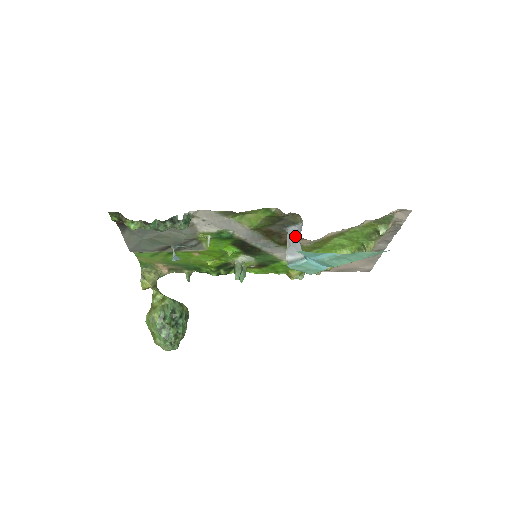
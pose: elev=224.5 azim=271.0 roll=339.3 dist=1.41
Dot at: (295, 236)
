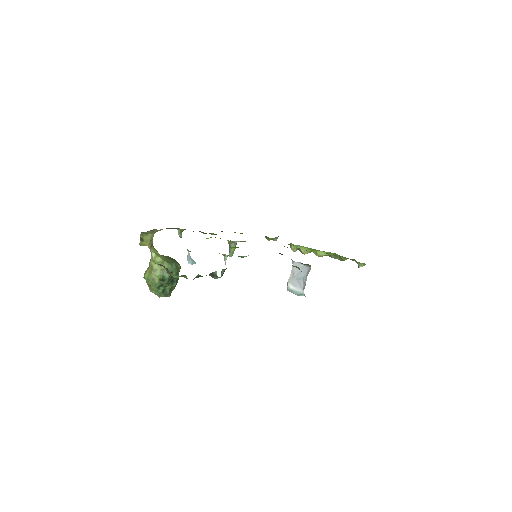
Dot at: (300, 272)
